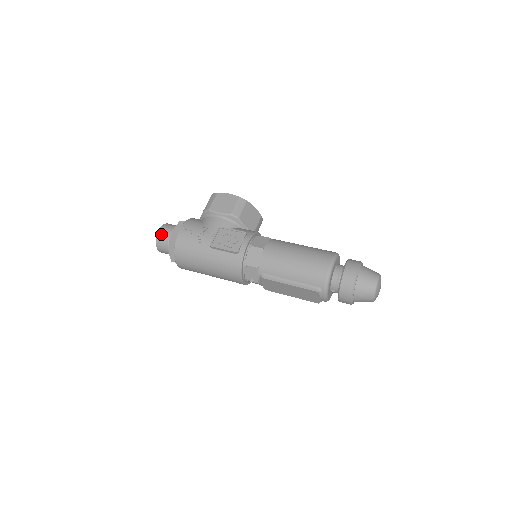
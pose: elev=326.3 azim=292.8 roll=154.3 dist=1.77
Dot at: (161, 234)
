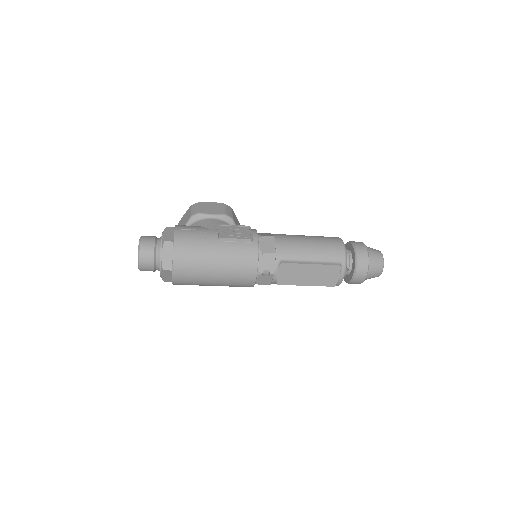
Dot at: (145, 242)
